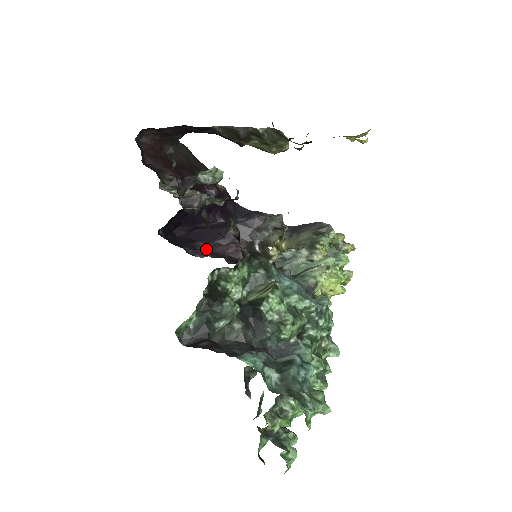
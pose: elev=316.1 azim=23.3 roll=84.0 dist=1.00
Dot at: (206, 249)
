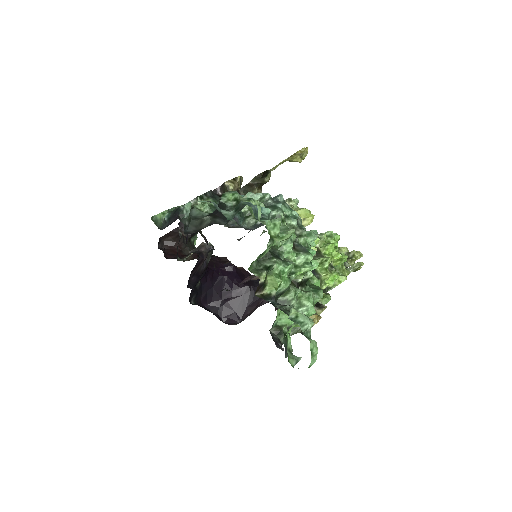
Dot at: occluded
